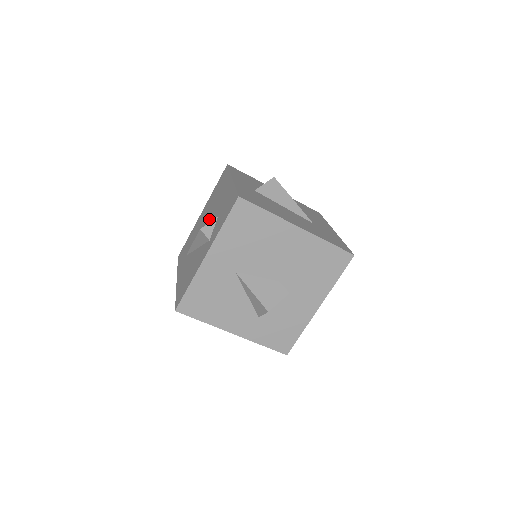
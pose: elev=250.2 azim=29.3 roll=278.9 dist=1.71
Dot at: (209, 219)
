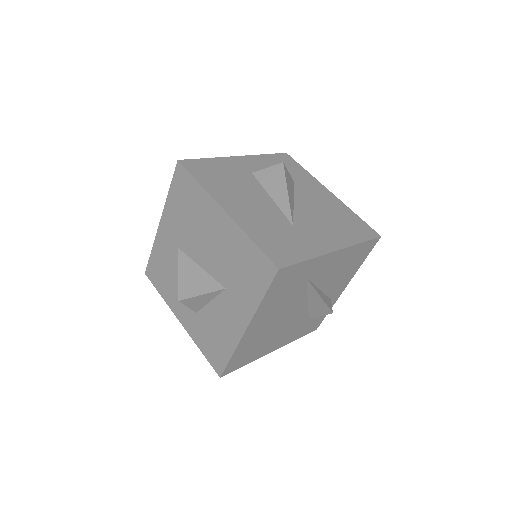
Dot at: occluded
